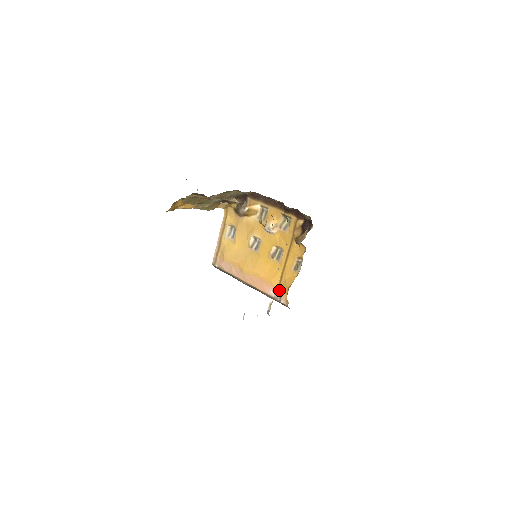
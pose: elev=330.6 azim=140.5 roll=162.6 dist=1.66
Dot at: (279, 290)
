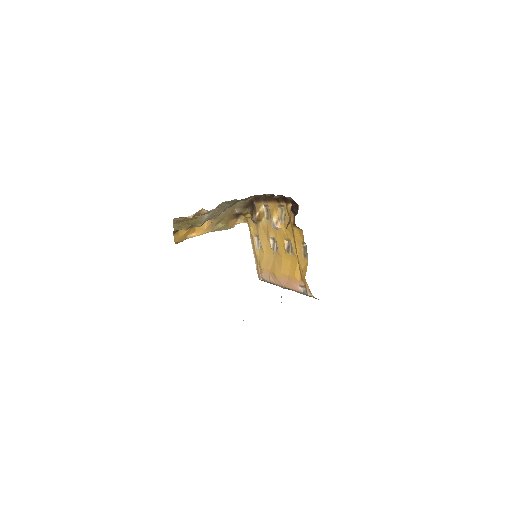
Dot at: (303, 283)
